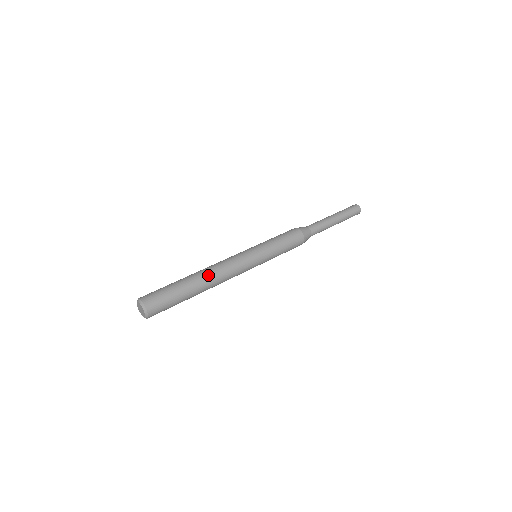
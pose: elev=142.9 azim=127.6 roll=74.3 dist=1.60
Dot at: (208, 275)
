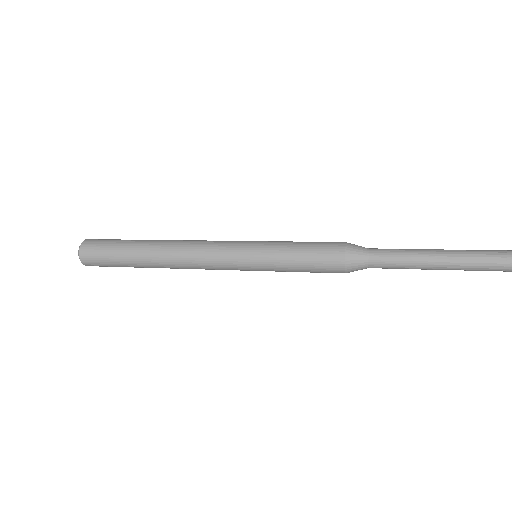
Dot at: (165, 249)
